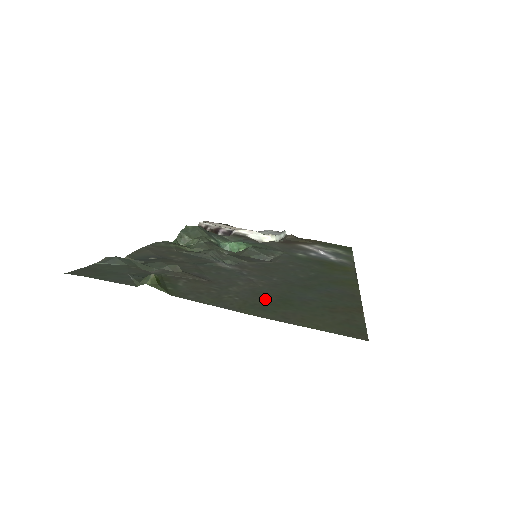
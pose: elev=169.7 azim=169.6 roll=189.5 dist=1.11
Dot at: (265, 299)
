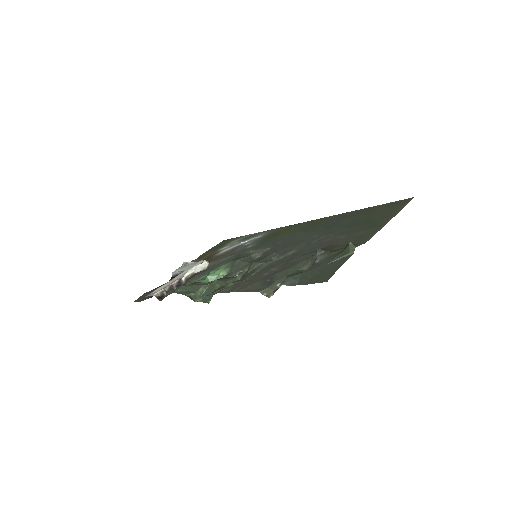
Dot at: (359, 227)
